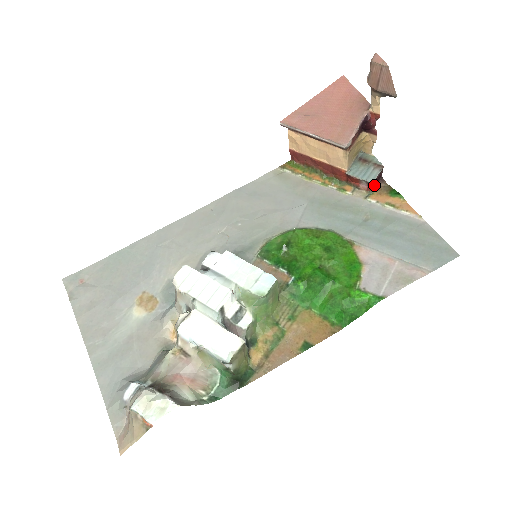
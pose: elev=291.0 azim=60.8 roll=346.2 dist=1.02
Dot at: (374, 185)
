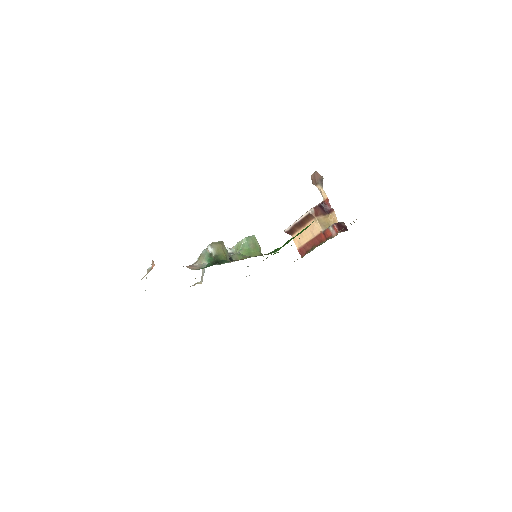
Dot at: occluded
